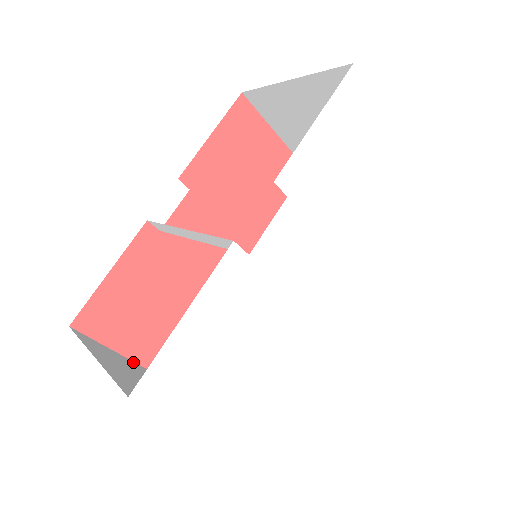
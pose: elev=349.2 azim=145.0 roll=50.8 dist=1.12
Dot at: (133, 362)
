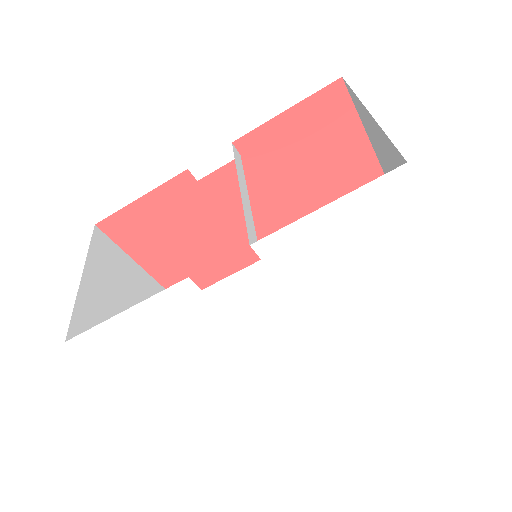
Dot at: (139, 268)
